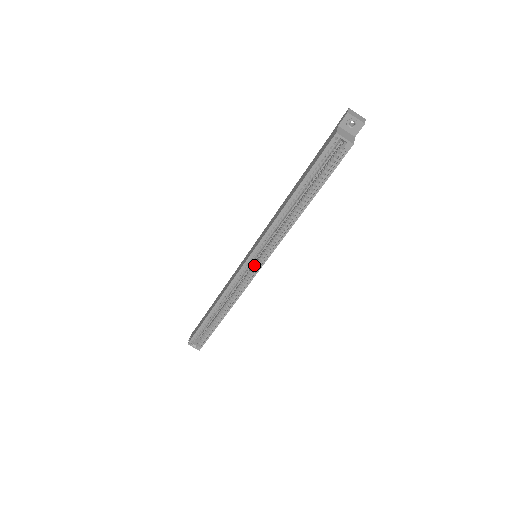
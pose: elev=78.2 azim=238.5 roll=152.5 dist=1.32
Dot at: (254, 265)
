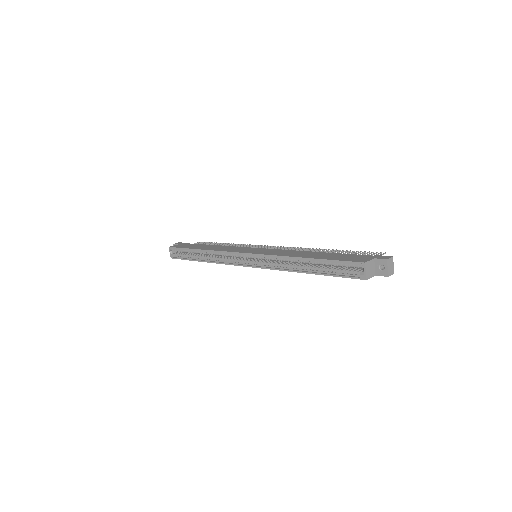
Dot at: (248, 260)
